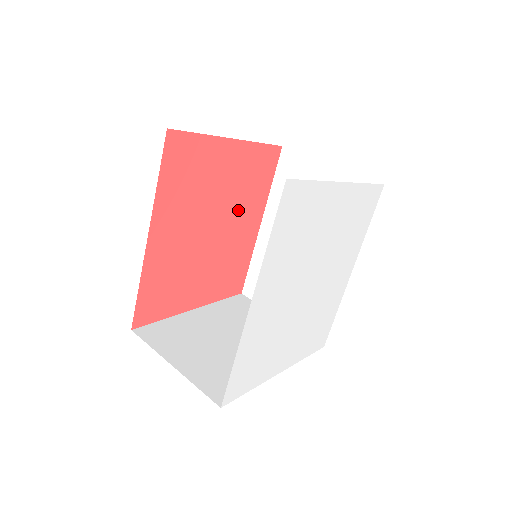
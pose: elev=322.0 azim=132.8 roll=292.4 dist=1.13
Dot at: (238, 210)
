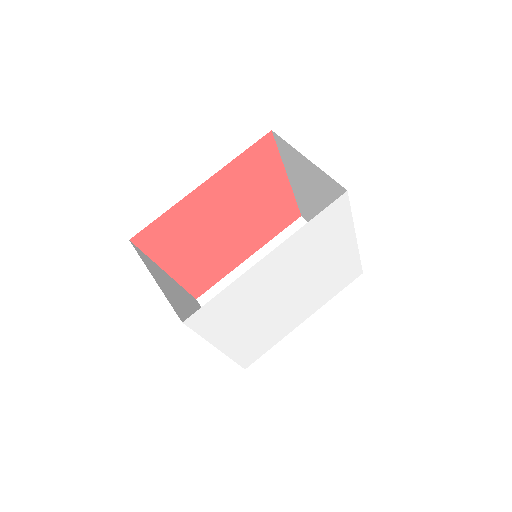
Dot at: (250, 230)
